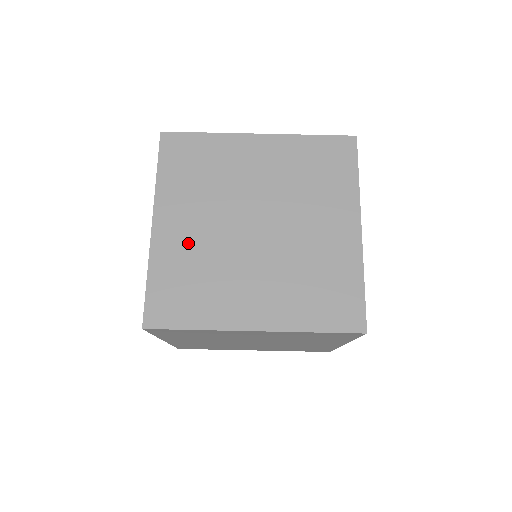
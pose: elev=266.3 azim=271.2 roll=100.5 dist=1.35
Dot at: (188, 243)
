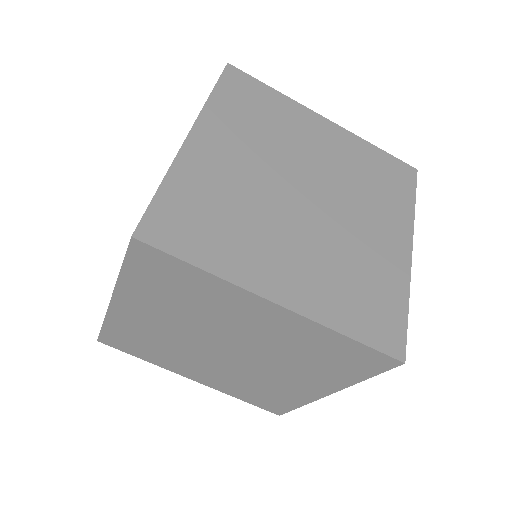
Dot at: (148, 327)
